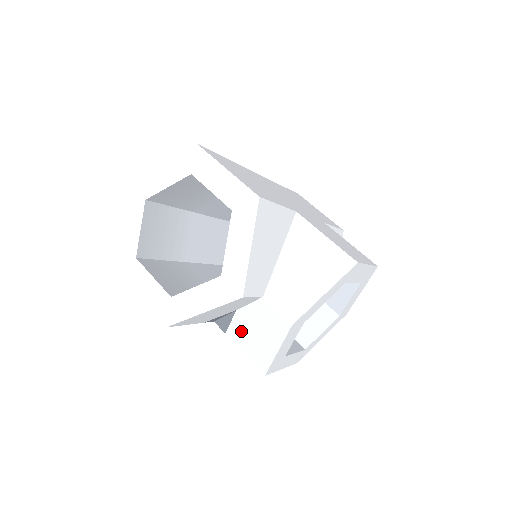
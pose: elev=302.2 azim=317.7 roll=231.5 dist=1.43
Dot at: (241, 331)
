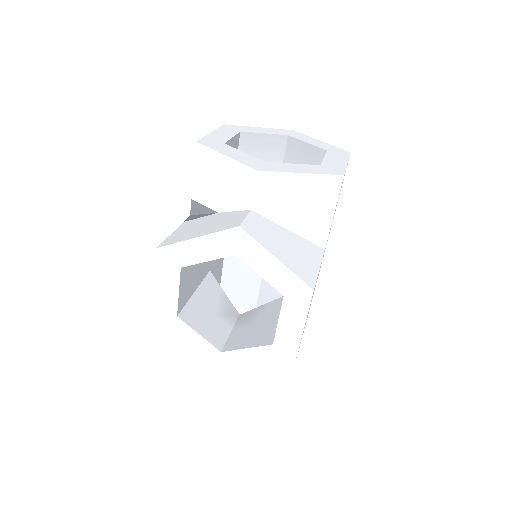
Dot at: (197, 223)
